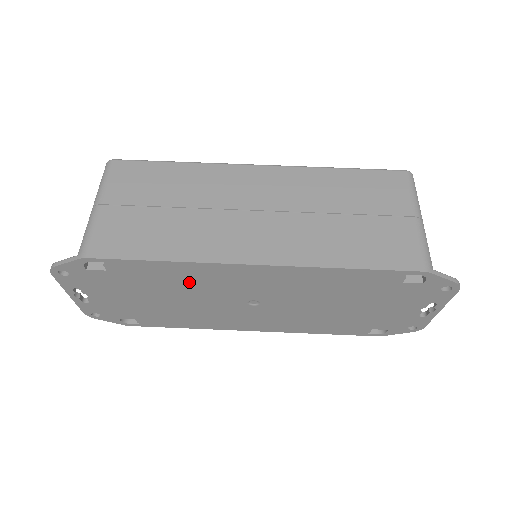
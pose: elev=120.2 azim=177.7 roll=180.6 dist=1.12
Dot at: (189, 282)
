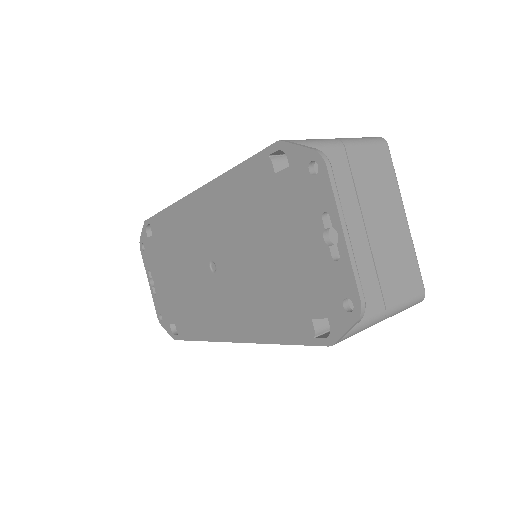
Dot at: (179, 238)
